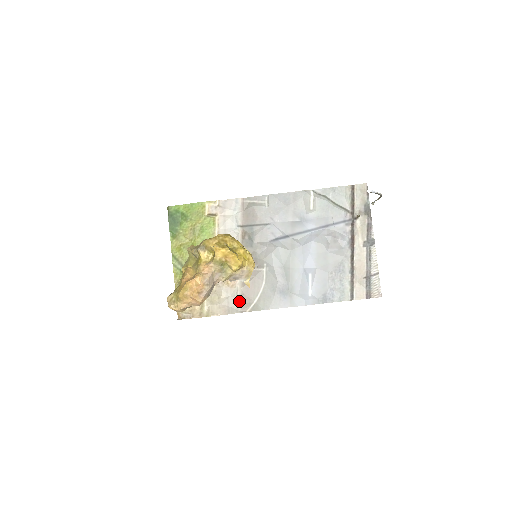
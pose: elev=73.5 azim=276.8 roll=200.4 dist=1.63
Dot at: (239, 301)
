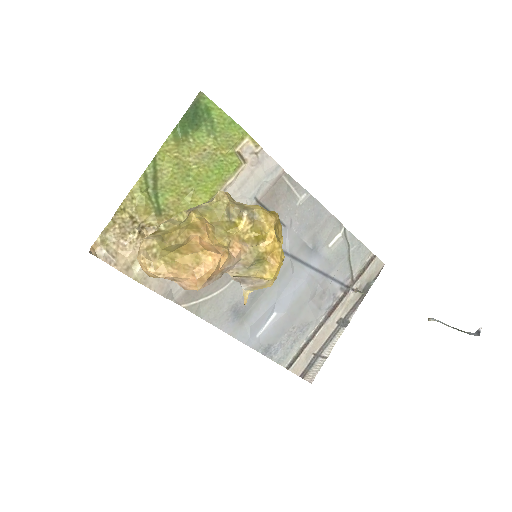
Dot at: occluded
